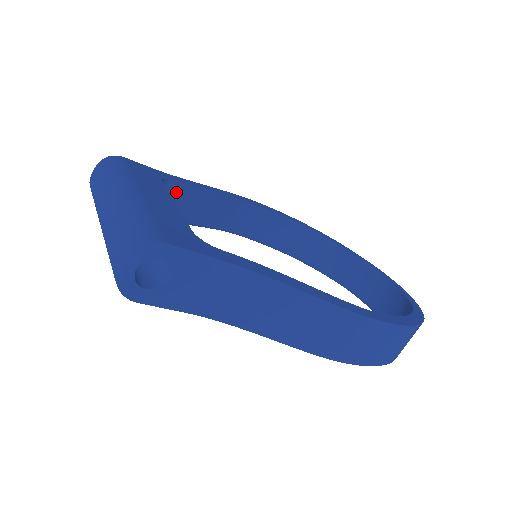
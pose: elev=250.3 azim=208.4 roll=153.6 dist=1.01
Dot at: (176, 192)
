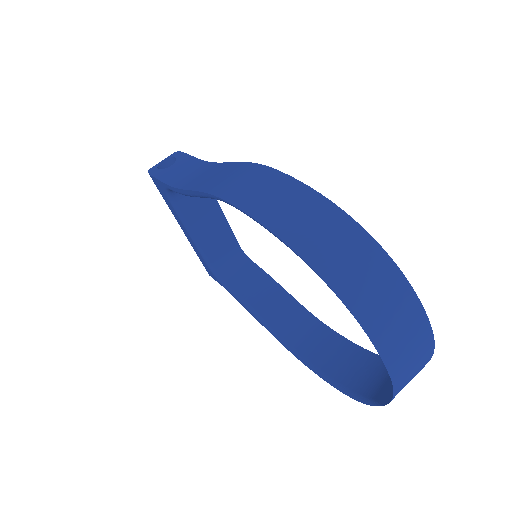
Dot at: (251, 271)
